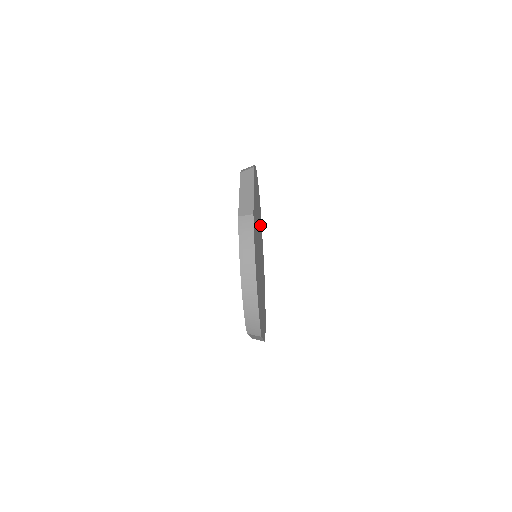
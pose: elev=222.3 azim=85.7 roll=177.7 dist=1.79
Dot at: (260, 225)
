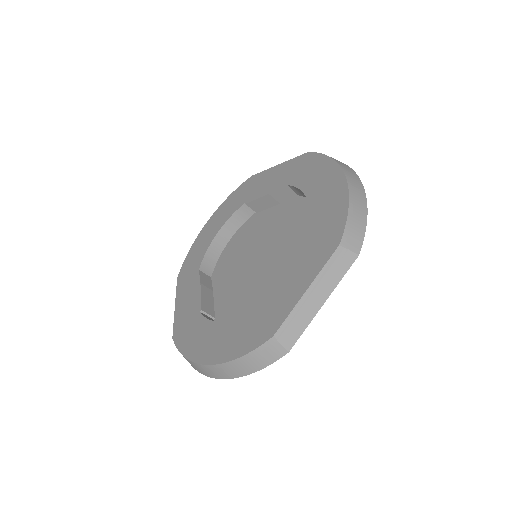
Dot at: (299, 196)
